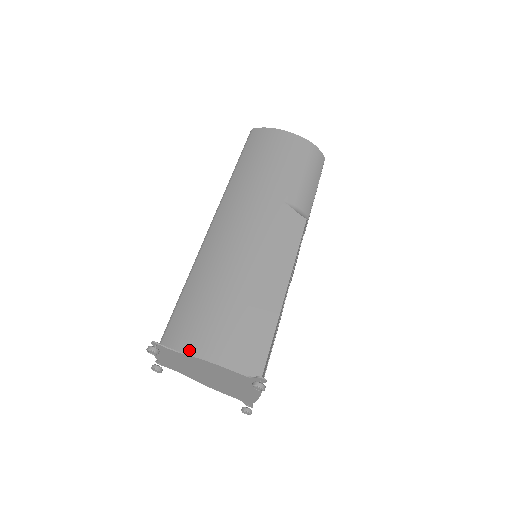
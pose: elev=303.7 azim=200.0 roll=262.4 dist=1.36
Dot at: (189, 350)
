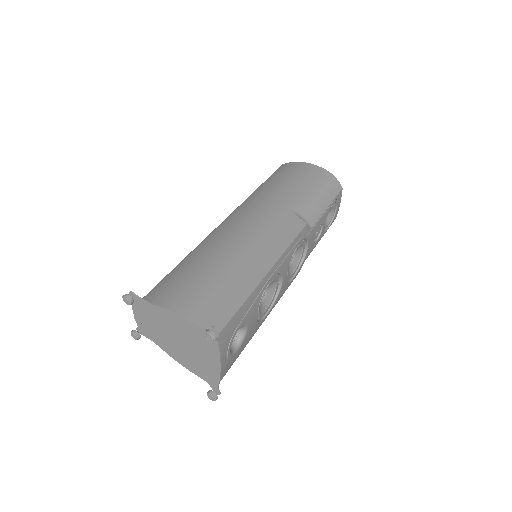
Dot at: (160, 303)
